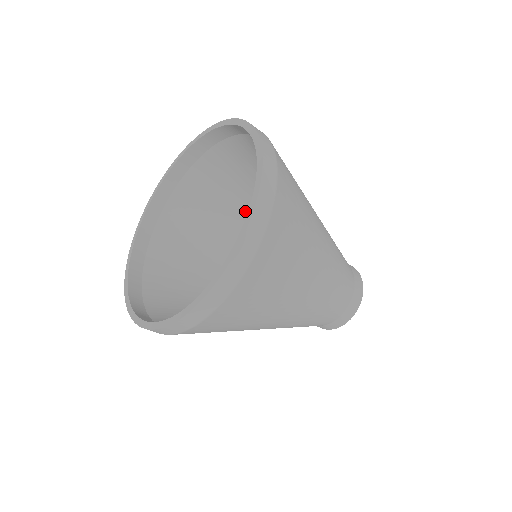
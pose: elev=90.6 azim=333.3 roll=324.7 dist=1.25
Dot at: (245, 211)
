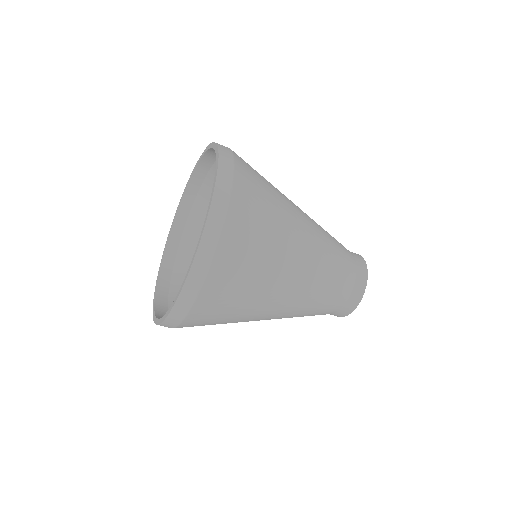
Dot at: occluded
